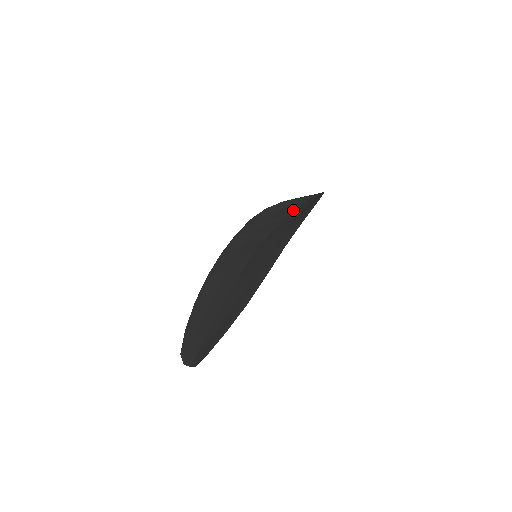
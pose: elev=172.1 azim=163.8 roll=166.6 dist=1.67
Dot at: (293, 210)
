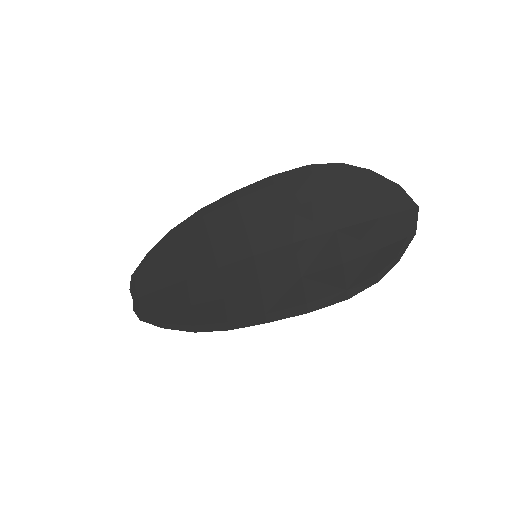
Dot at: (356, 221)
